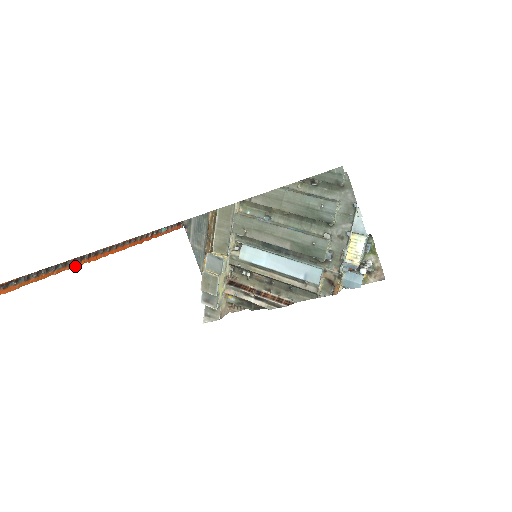
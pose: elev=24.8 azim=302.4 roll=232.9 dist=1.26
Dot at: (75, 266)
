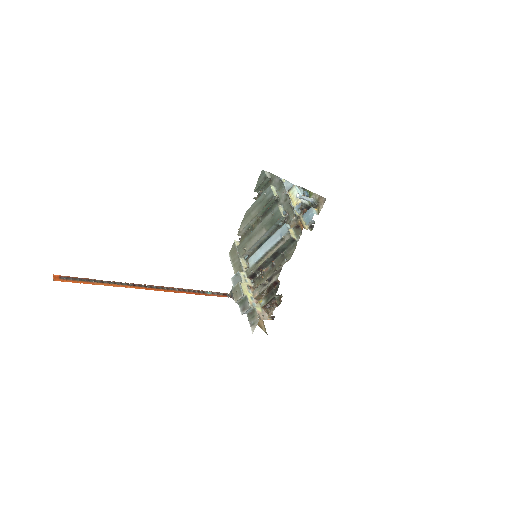
Dot at: (135, 288)
